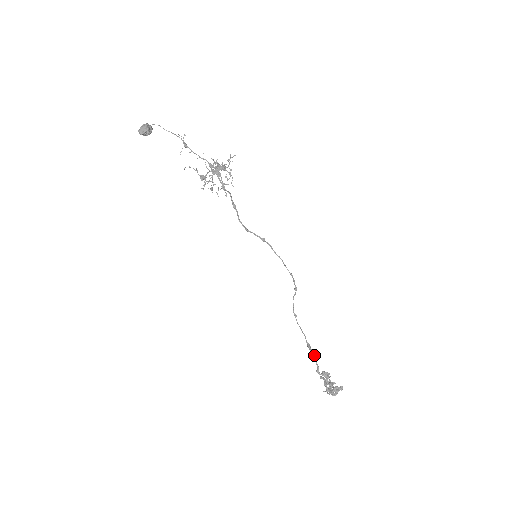
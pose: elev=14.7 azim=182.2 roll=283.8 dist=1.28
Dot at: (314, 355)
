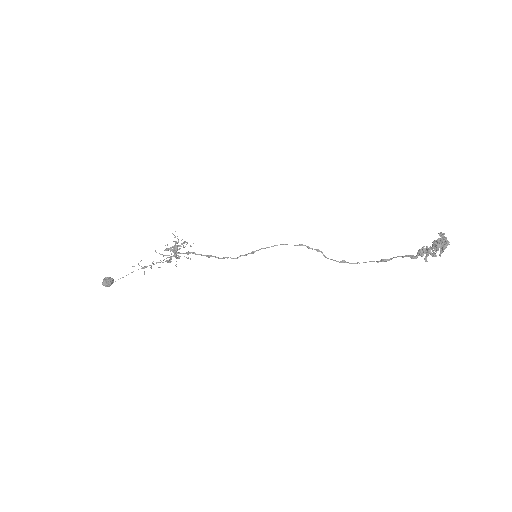
Dot at: (394, 257)
